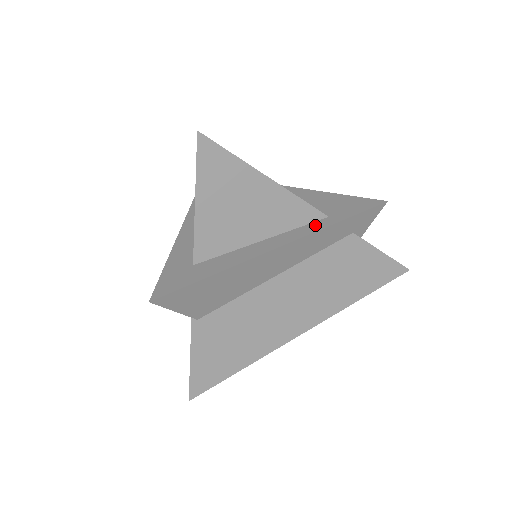
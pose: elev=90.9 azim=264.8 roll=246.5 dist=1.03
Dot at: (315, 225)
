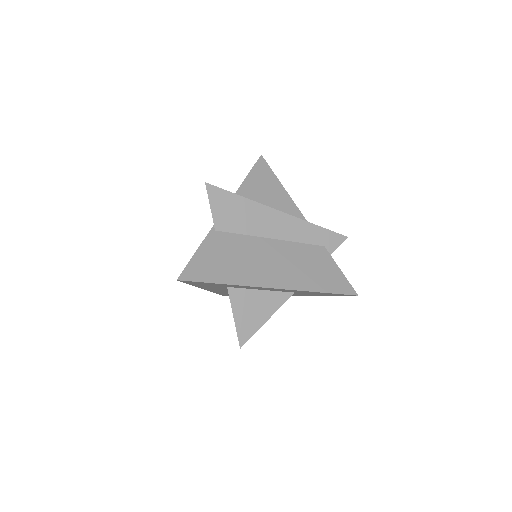
Dot at: occluded
